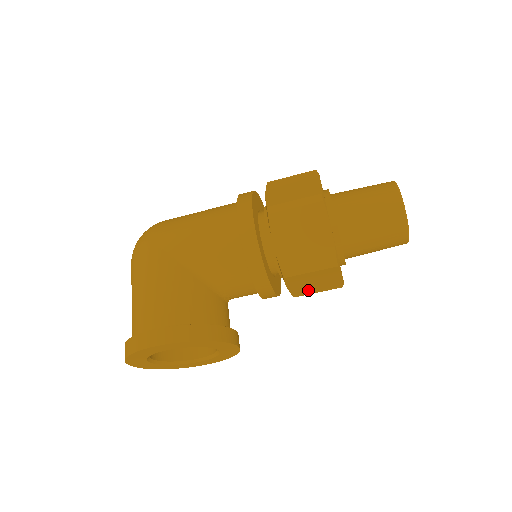
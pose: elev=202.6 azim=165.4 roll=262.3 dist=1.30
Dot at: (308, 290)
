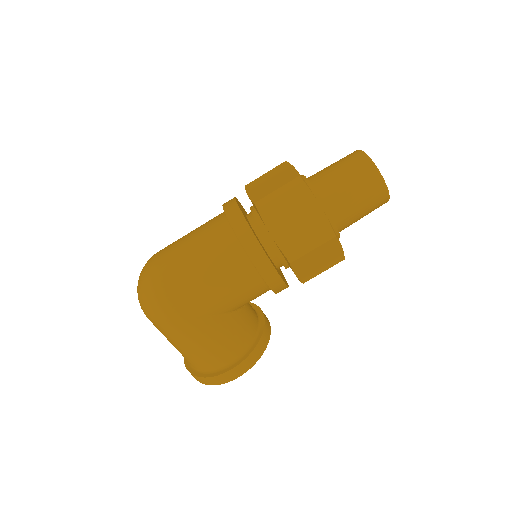
Dot at: occluded
